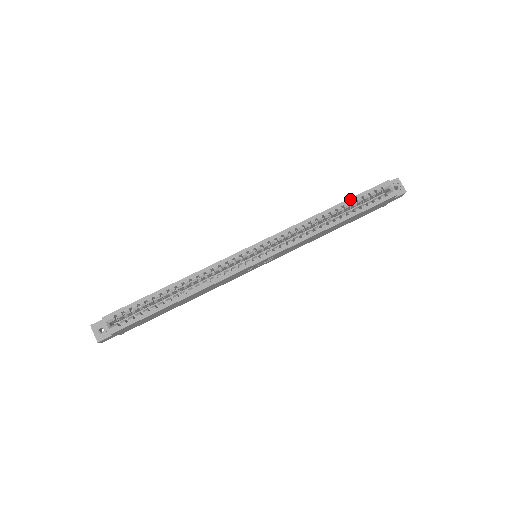
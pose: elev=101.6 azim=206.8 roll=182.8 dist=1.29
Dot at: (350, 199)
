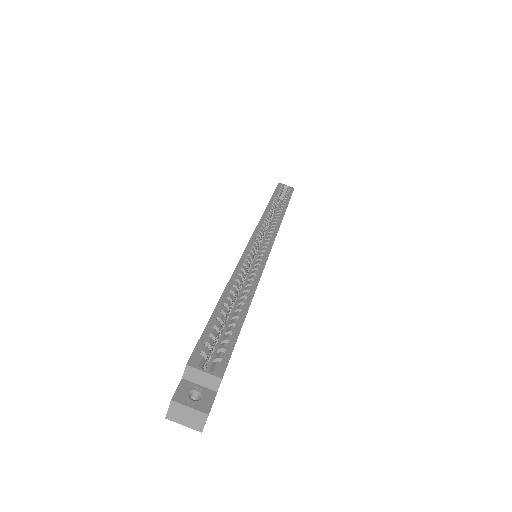
Dot at: (273, 195)
